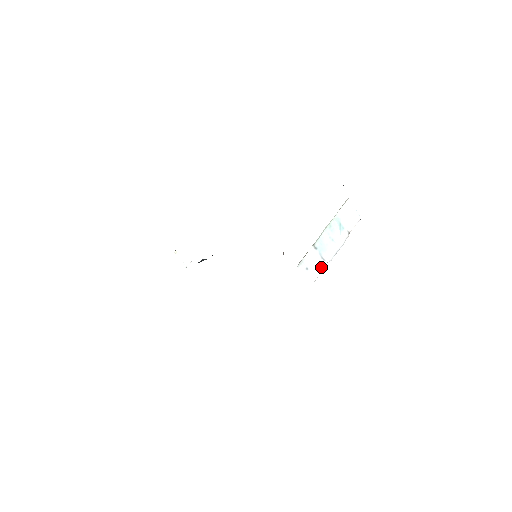
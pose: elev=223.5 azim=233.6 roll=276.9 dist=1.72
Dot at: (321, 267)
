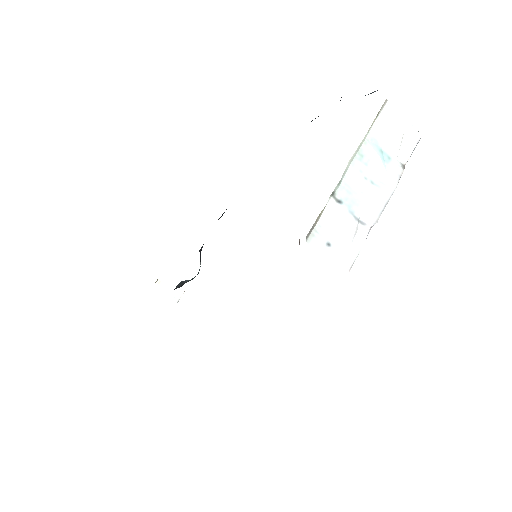
Dot at: (359, 238)
